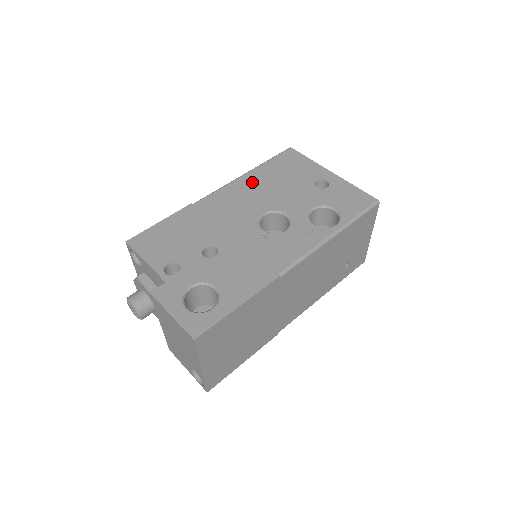
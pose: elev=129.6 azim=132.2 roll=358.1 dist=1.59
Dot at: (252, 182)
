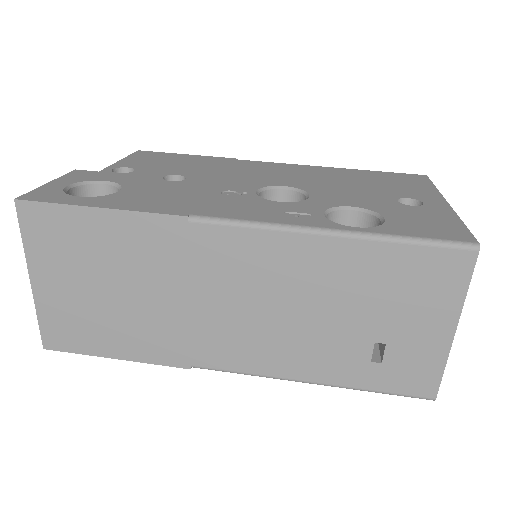
Dot at: (324, 171)
